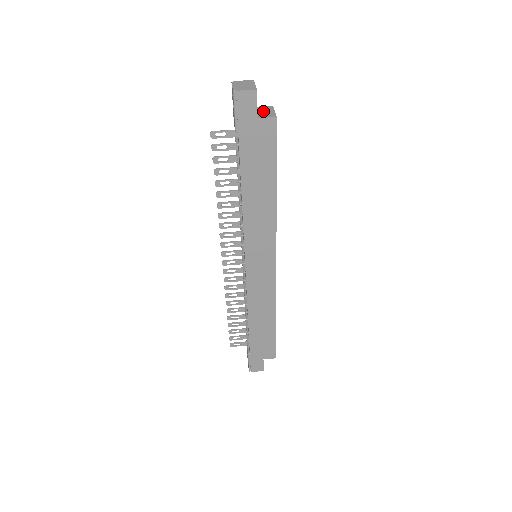
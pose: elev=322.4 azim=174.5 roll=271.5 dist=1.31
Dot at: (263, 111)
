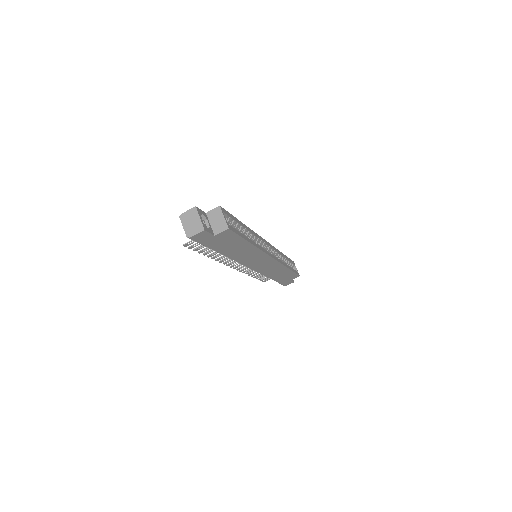
Dot at: (215, 221)
